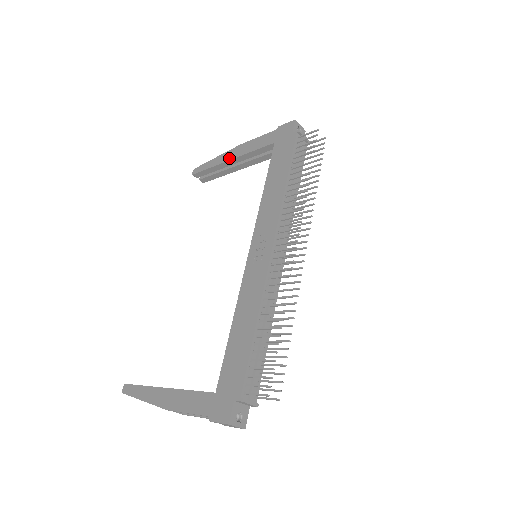
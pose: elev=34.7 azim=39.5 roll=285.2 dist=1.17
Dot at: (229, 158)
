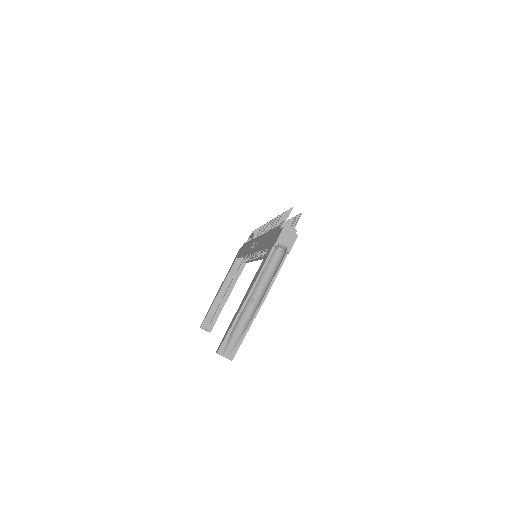
Dot at: (218, 293)
